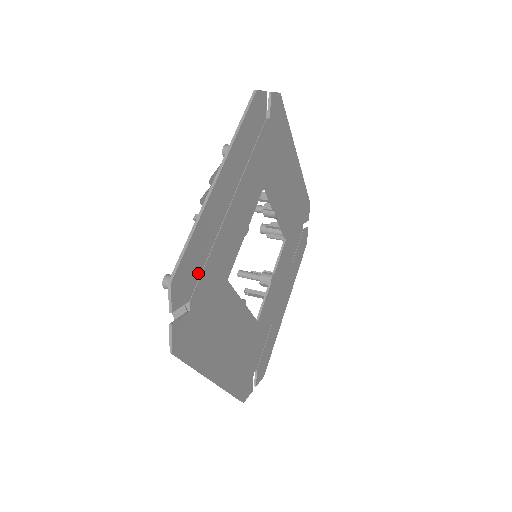
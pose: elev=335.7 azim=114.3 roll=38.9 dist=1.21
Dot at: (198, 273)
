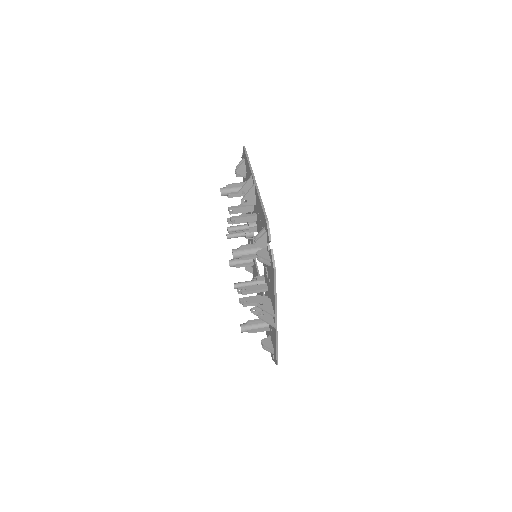
Dot at: occluded
